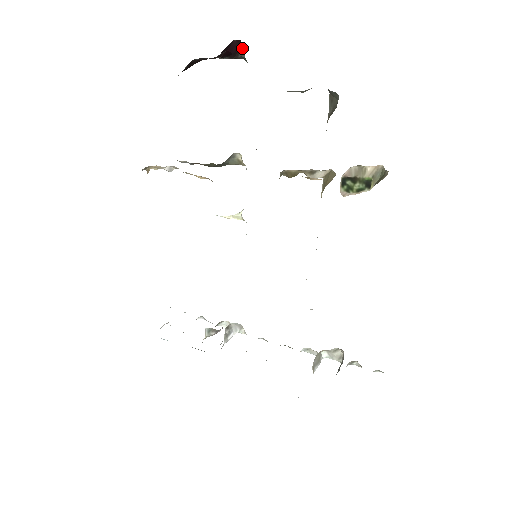
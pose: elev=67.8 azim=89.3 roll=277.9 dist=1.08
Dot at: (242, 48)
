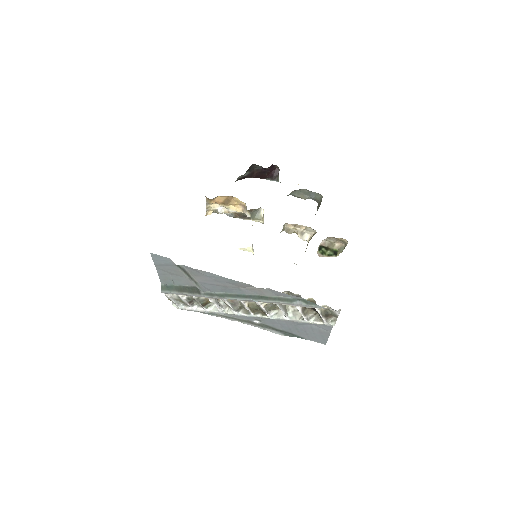
Dot at: occluded
